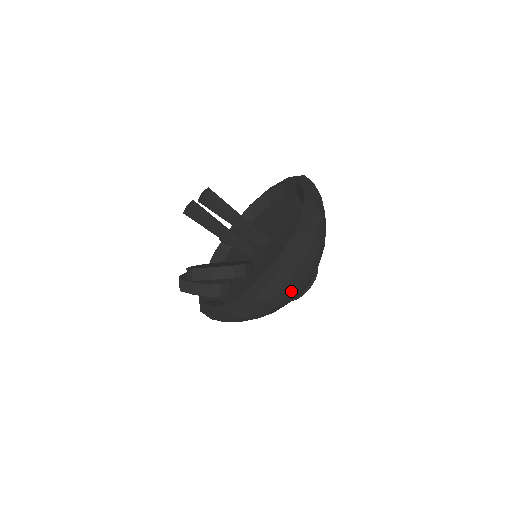
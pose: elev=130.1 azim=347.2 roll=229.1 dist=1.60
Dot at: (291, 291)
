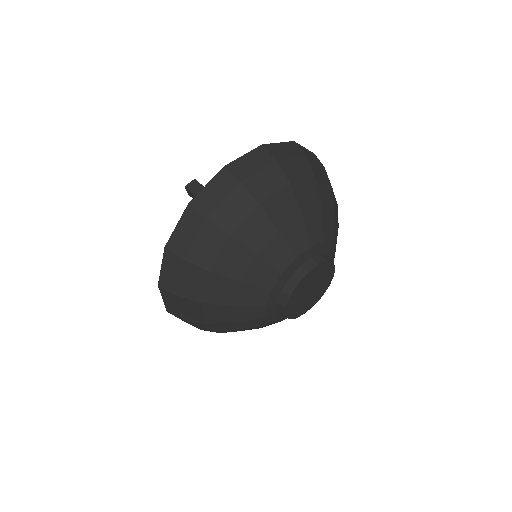
Dot at: (203, 284)
